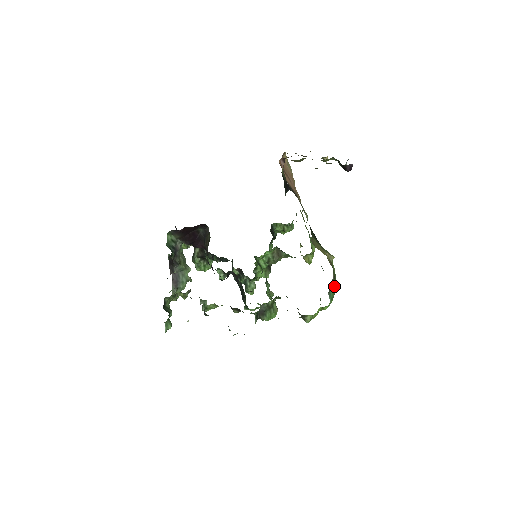
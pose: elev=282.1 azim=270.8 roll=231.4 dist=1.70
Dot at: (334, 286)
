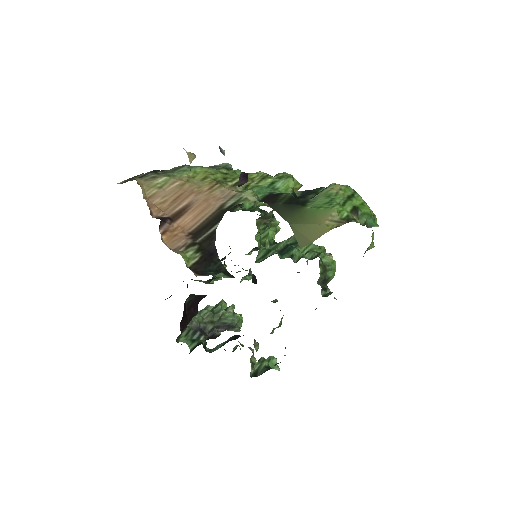
Dot at: (363, 211)
